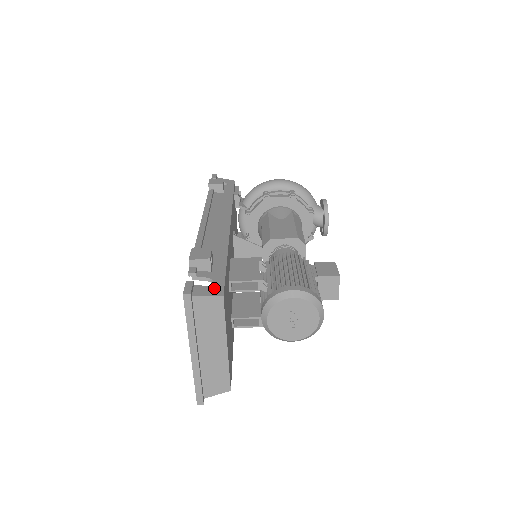
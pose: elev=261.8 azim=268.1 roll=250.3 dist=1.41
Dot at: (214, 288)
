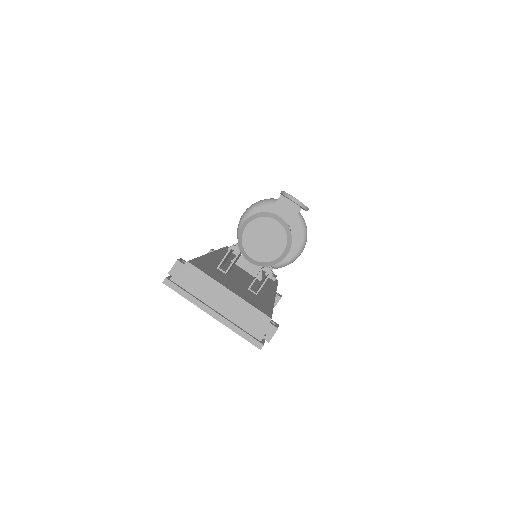
Dot at: occluded
